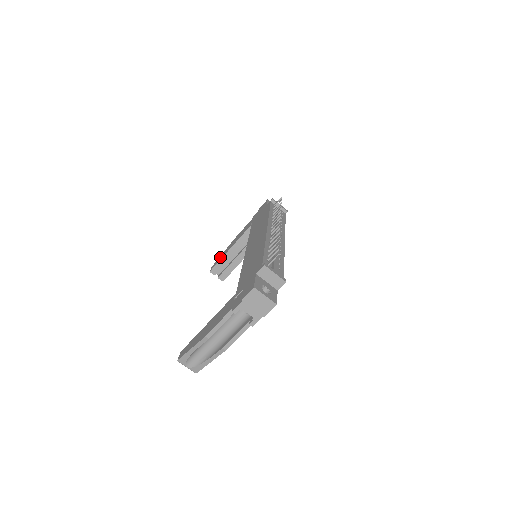
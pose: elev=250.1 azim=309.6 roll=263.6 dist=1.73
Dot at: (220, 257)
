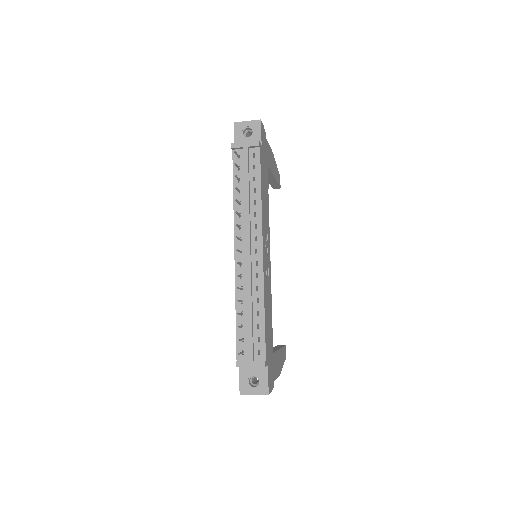
Dot at: occluded
